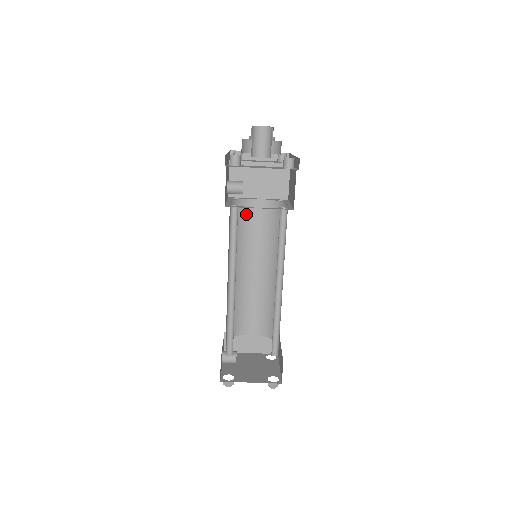
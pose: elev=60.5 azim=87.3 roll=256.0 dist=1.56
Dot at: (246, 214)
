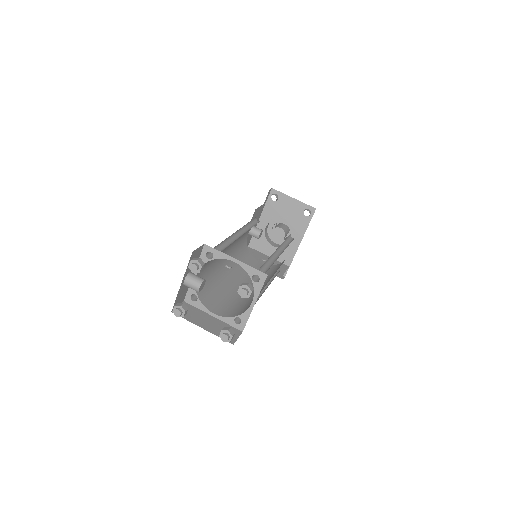
Dot at: (249, 261)
